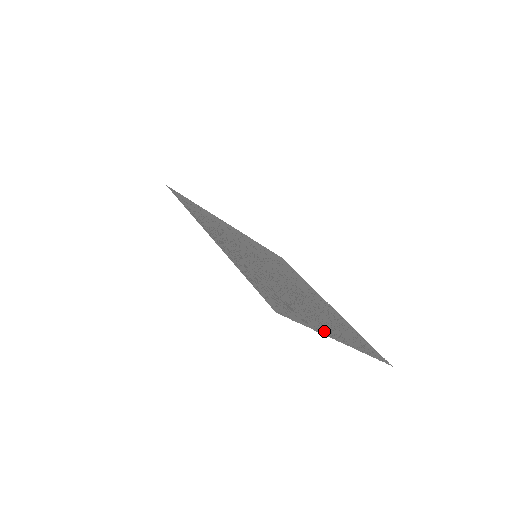
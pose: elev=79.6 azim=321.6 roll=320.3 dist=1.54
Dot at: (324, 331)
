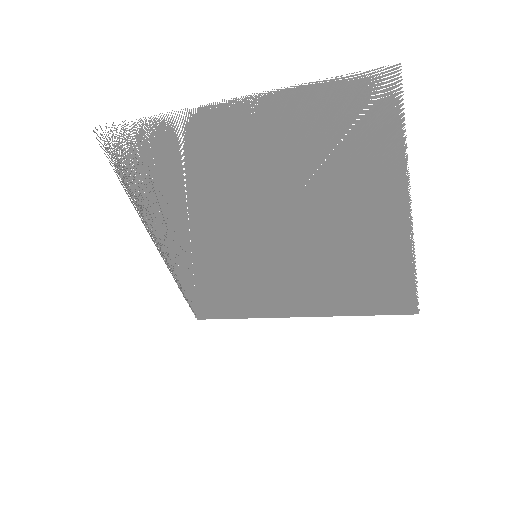
Dot at: (191, 119)
